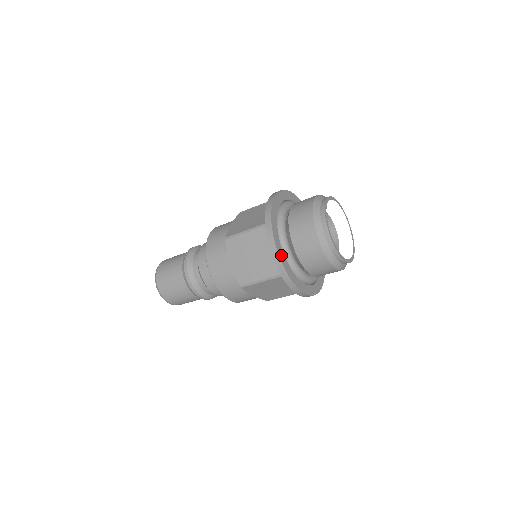
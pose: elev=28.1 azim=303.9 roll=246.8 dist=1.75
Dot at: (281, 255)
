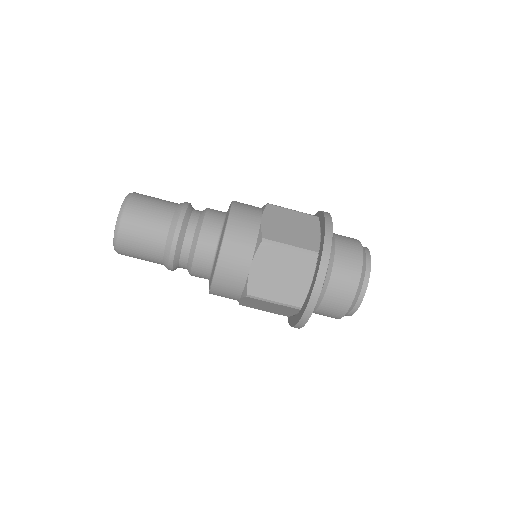
Dot at: occluded
